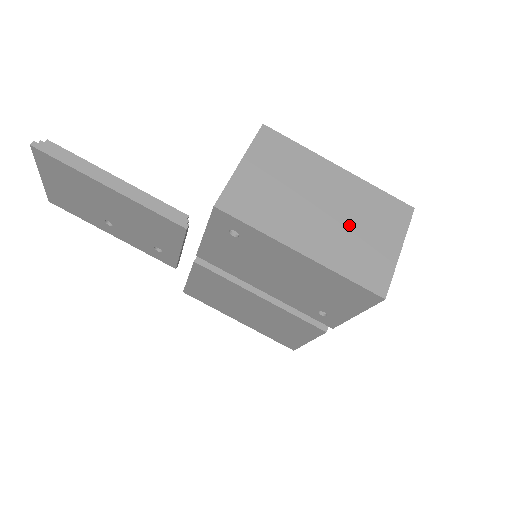
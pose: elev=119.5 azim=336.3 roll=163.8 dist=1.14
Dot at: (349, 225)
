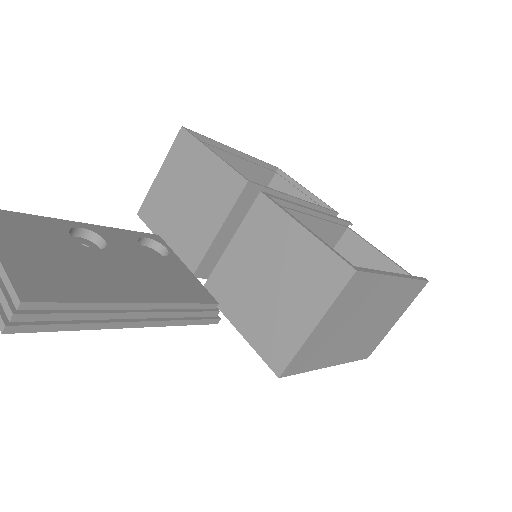
Dot at: (375, 325)
